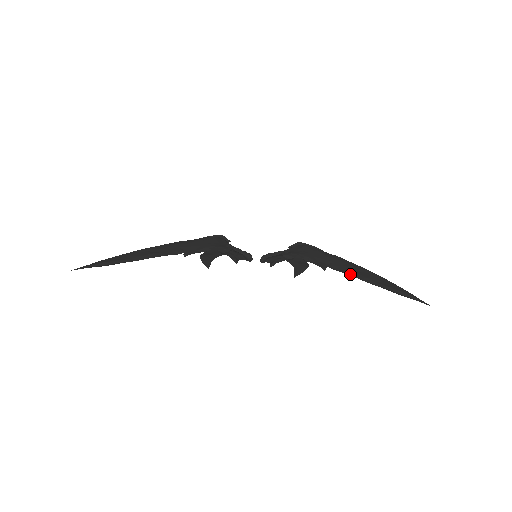
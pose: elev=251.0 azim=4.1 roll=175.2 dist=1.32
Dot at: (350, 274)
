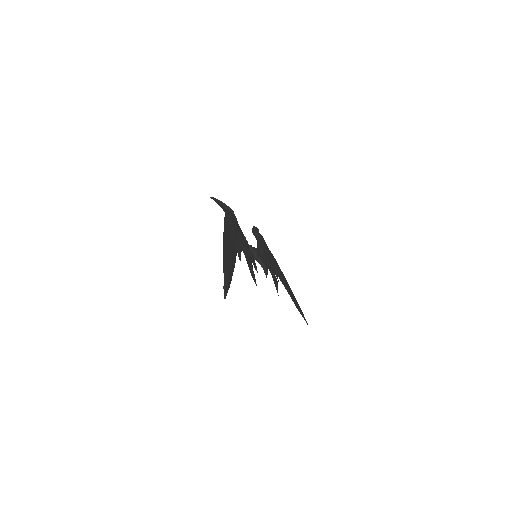
Dot at: (286, 288)
